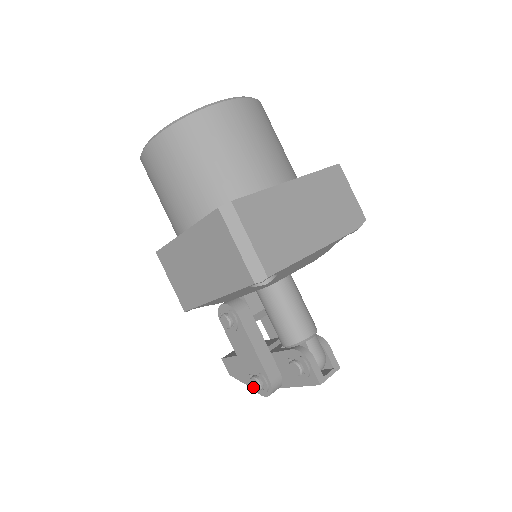
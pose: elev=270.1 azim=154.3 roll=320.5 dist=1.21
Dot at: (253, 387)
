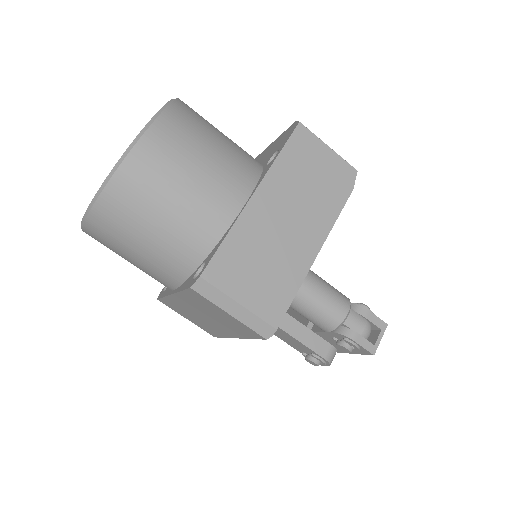
Dot at: occluded
